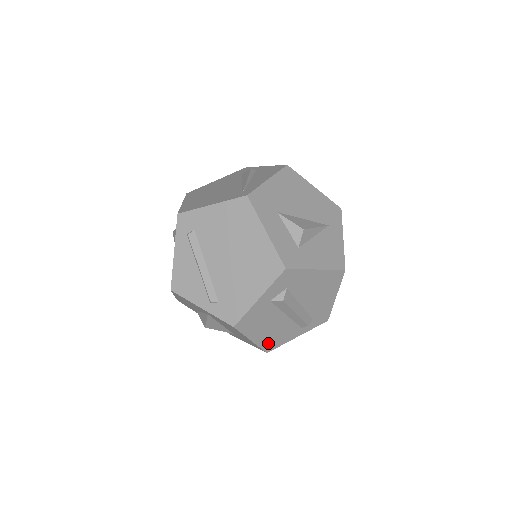
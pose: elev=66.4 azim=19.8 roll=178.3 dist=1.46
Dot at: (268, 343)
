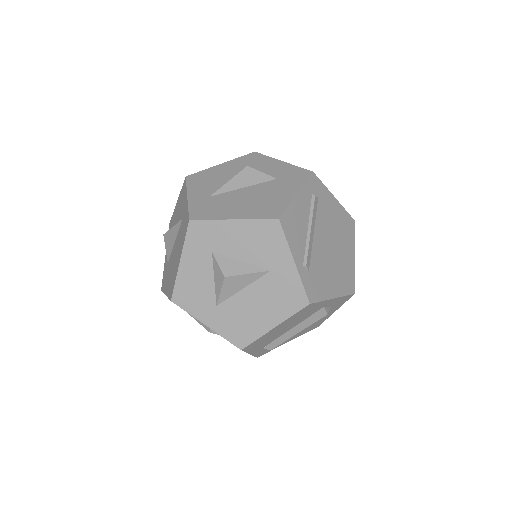
Dot at: (258, 341)
